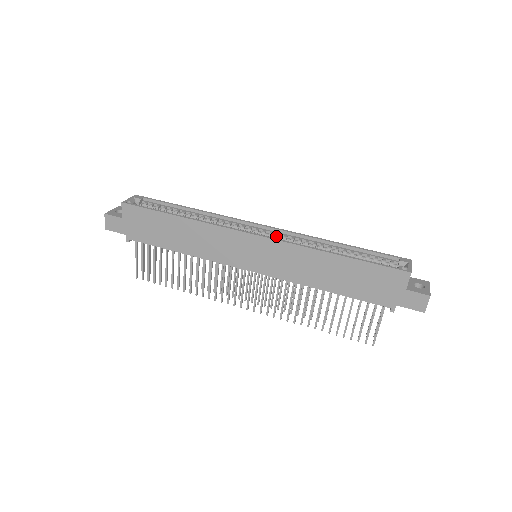
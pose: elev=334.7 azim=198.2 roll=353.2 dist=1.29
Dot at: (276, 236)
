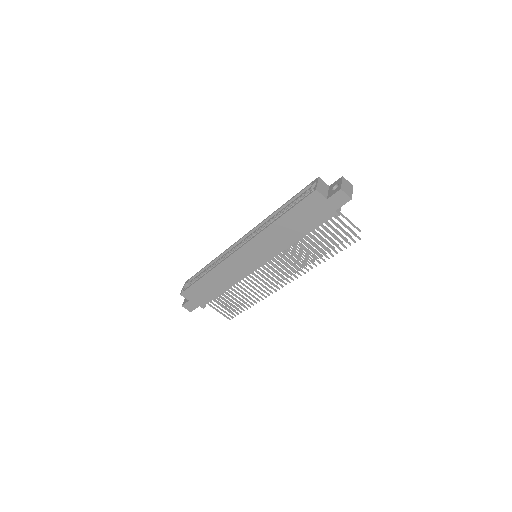
Dot at: (250, 238)
